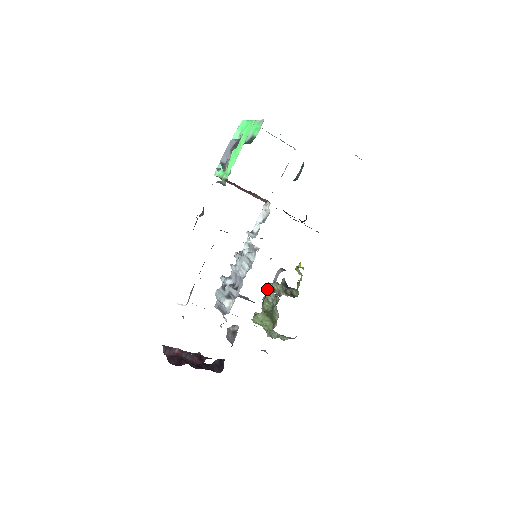
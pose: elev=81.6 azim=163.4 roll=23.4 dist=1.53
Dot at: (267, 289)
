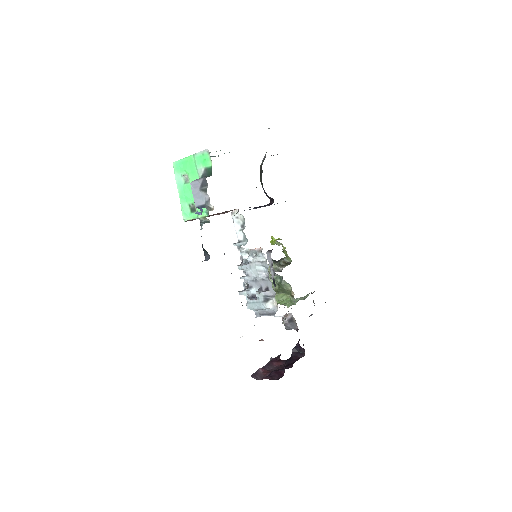
Dot at: occluded
